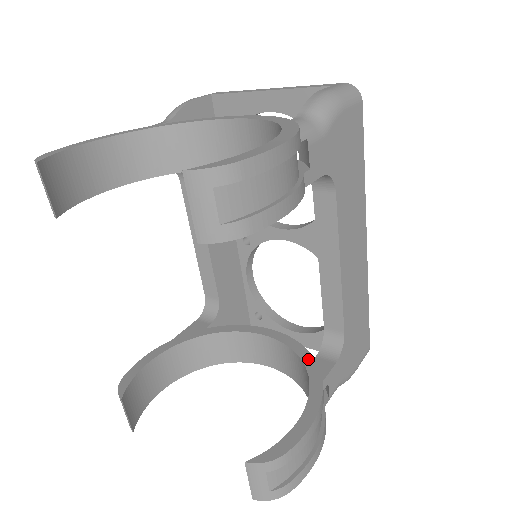
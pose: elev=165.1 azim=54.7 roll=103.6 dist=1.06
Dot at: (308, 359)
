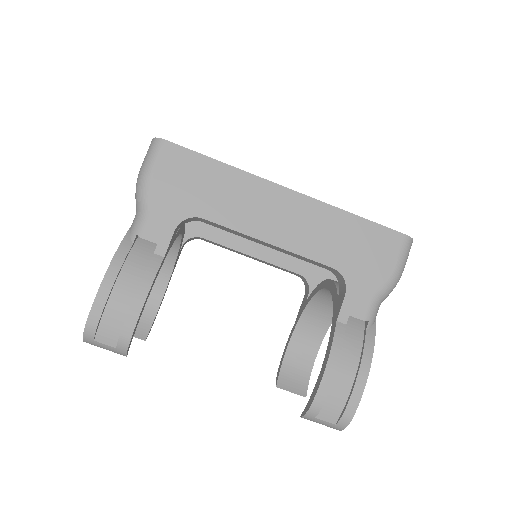
Dot at: (335, 301)
